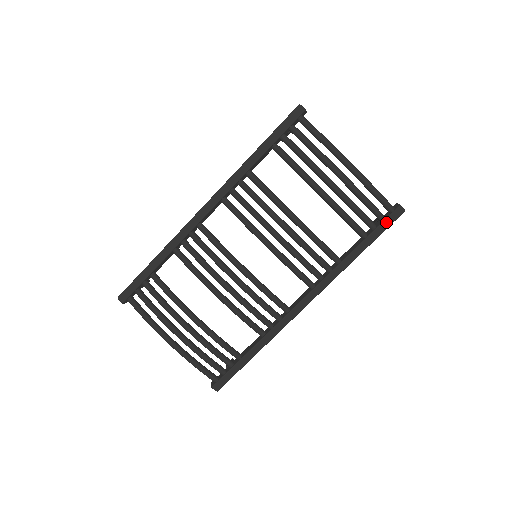
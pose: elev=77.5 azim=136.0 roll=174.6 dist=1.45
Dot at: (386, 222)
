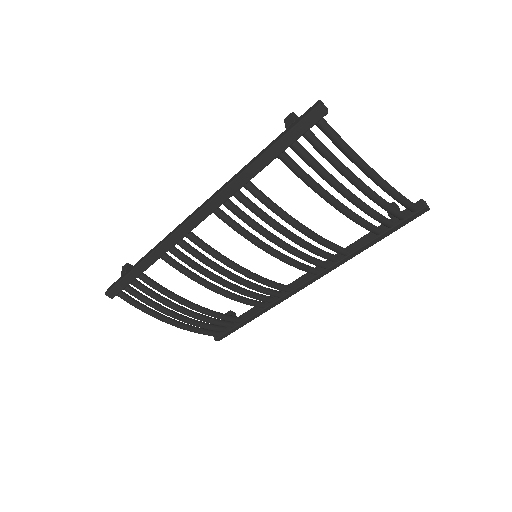
Dot at: (405, 221)
